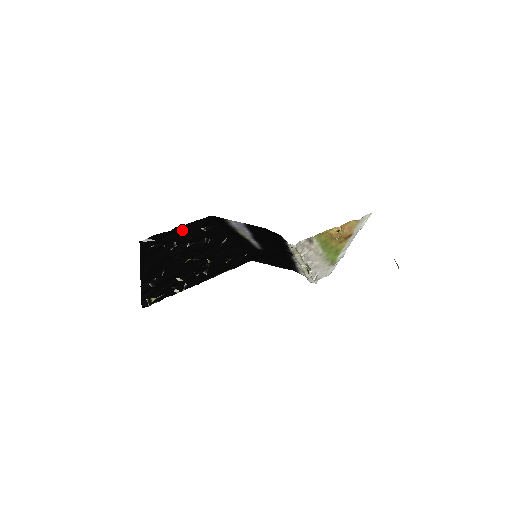
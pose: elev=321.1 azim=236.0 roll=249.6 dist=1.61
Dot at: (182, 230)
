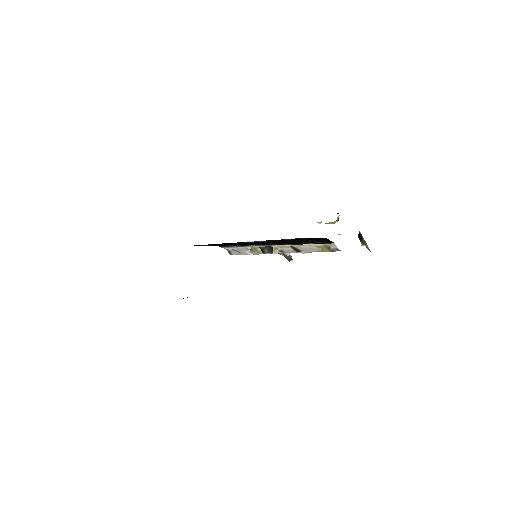
Dot at: occluded
